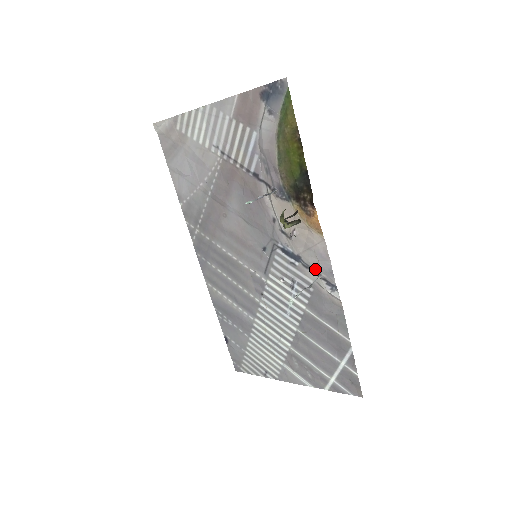
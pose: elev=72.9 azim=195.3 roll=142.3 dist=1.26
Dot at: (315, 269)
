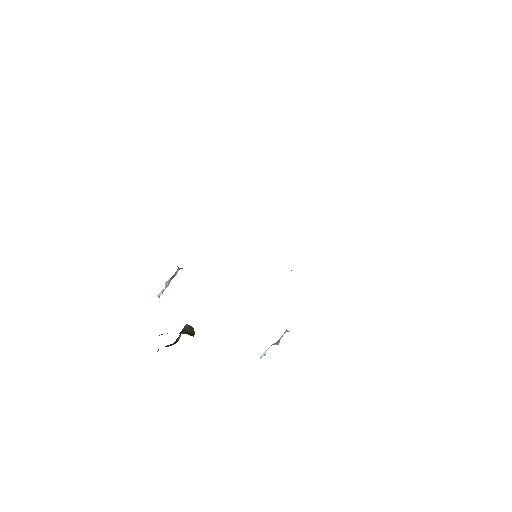
Dot at: occluded
